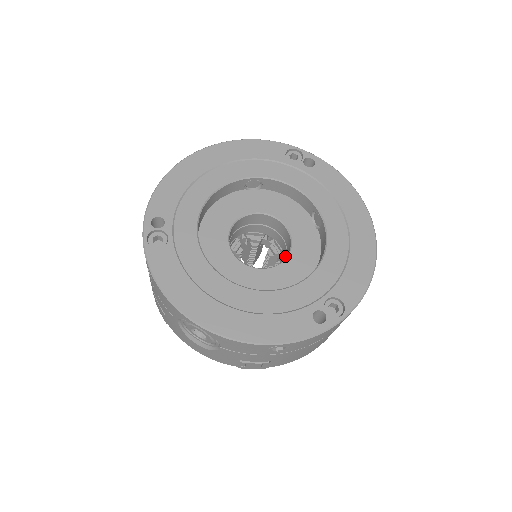
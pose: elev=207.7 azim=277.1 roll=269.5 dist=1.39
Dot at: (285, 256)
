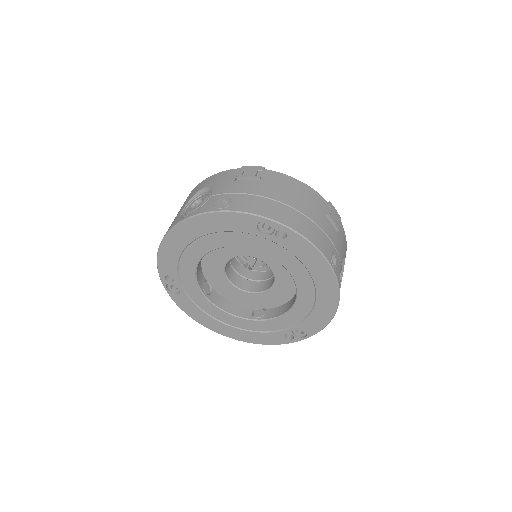
Dot at: occluded
